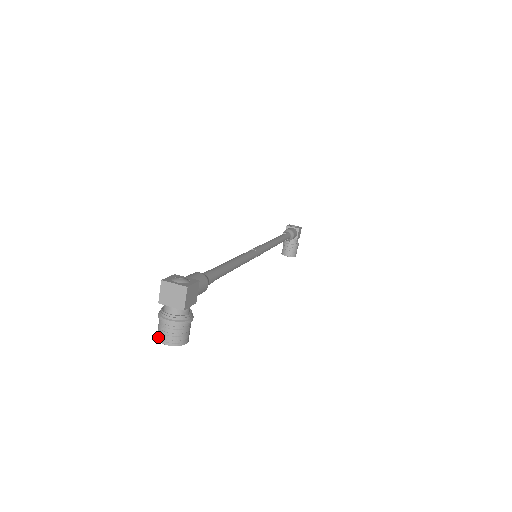
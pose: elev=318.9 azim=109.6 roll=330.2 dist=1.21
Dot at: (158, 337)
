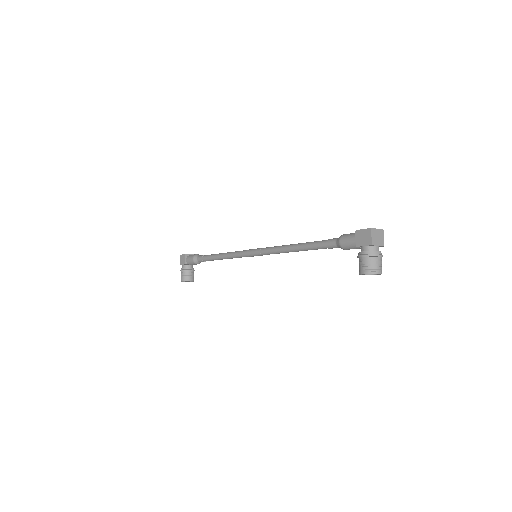
Dot at: (373, 271)
